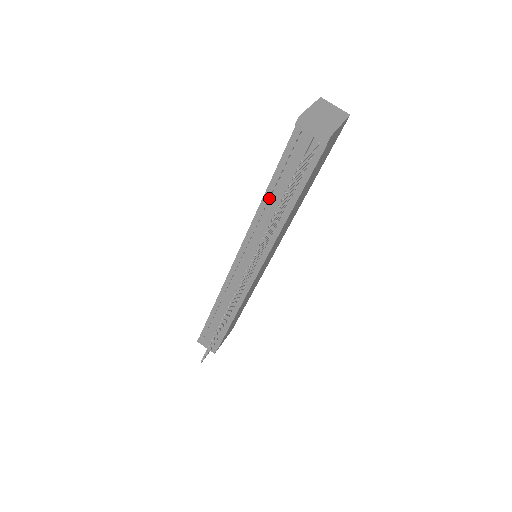
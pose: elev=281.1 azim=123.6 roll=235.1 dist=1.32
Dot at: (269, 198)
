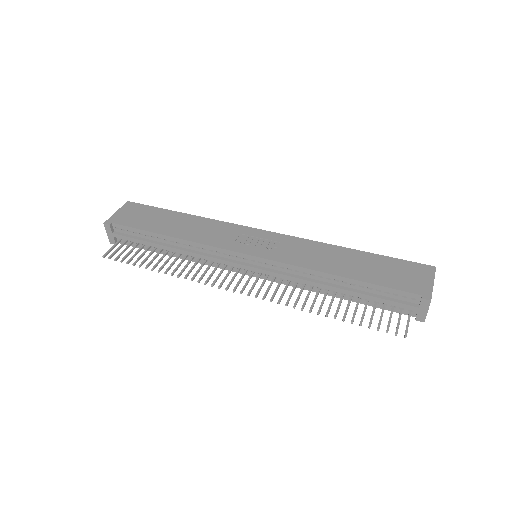
Dot at: (336, 278)
